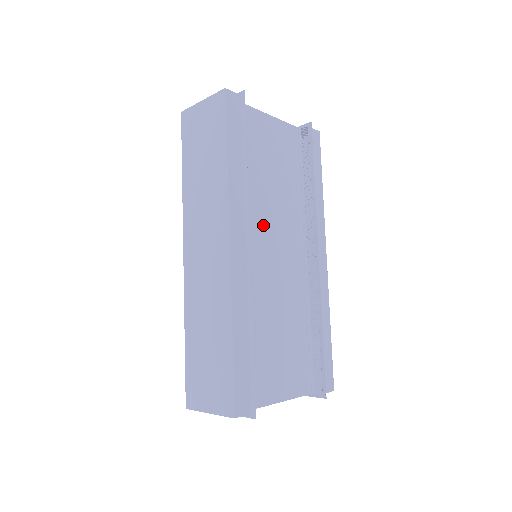
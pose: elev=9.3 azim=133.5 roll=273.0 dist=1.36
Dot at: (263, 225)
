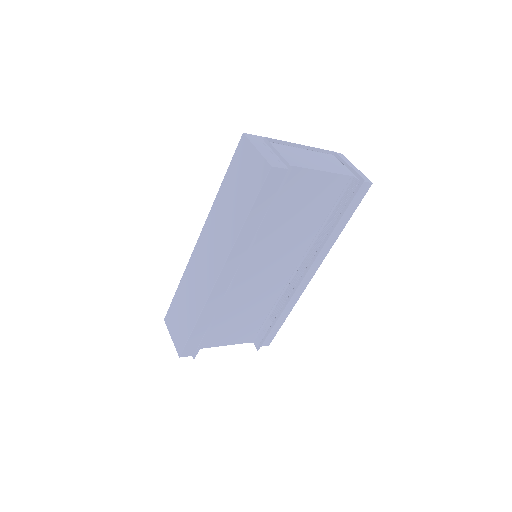
Dot at: (263, 254)
